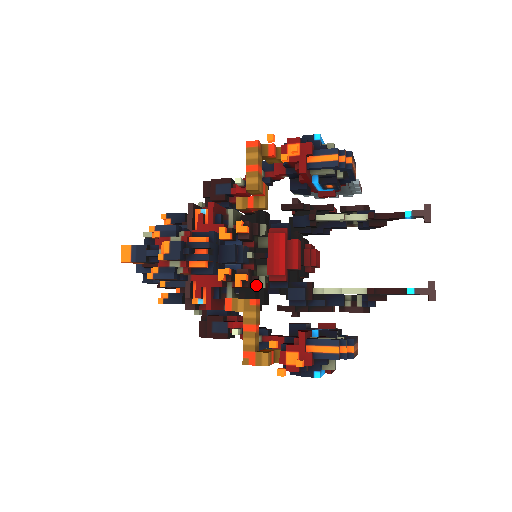
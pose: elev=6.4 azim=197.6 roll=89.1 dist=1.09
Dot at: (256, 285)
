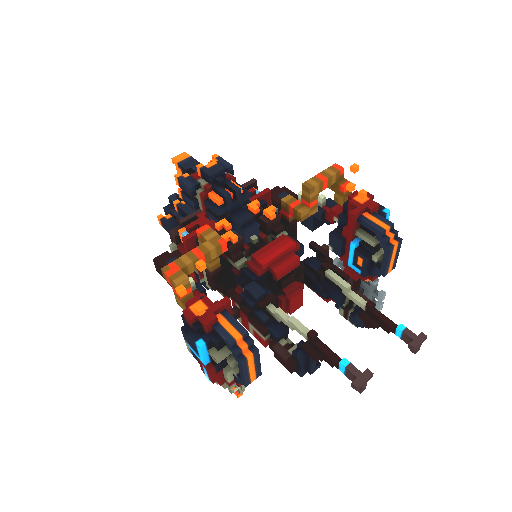
Dot at: (235, 257)
